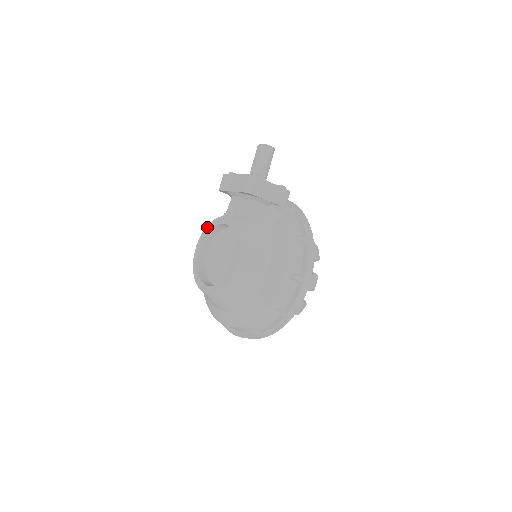
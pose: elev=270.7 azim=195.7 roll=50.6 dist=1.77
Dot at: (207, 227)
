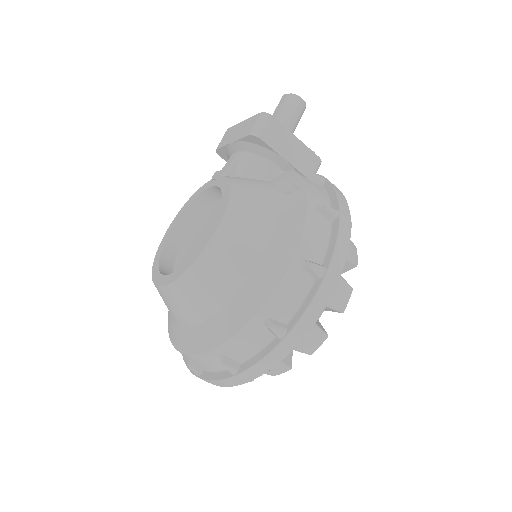
Dot at: (188, 200)
